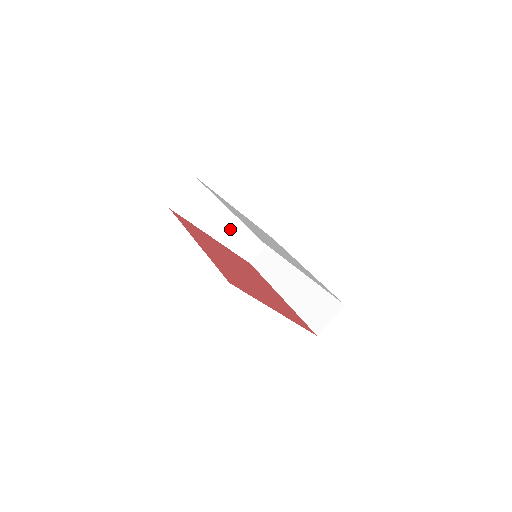
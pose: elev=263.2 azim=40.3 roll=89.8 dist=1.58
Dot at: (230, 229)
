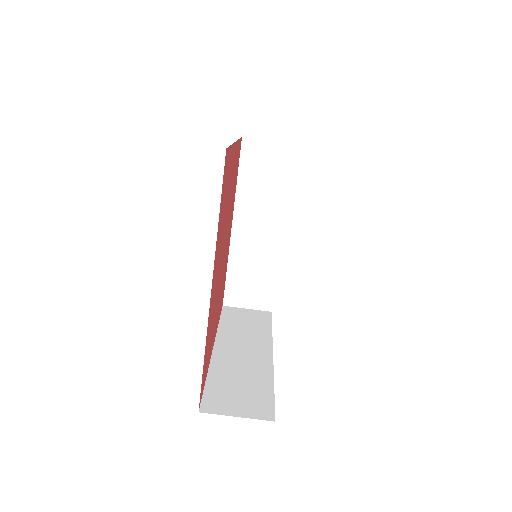
Dot at: (255, 240)
